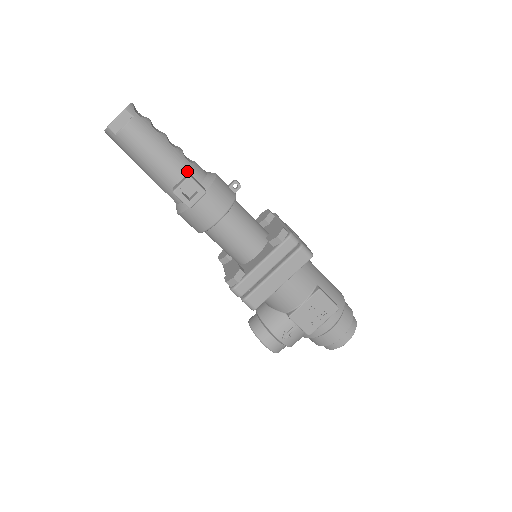
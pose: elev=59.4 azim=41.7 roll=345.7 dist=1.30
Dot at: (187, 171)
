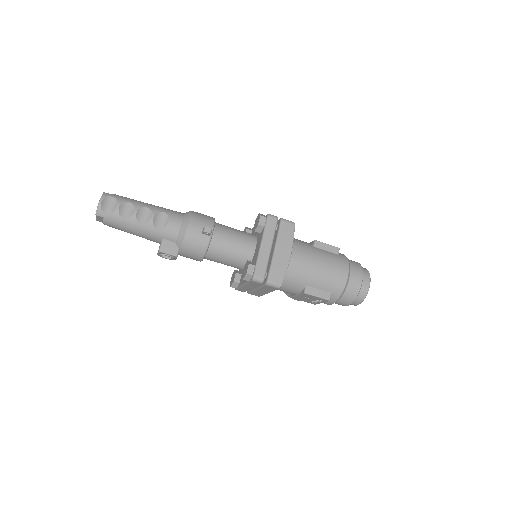
Dot at: (161, 238)
